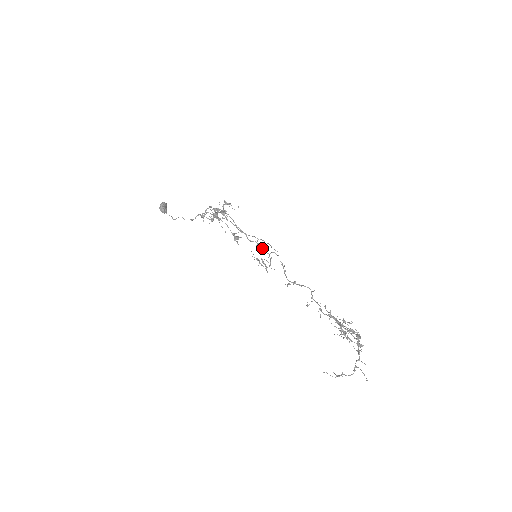
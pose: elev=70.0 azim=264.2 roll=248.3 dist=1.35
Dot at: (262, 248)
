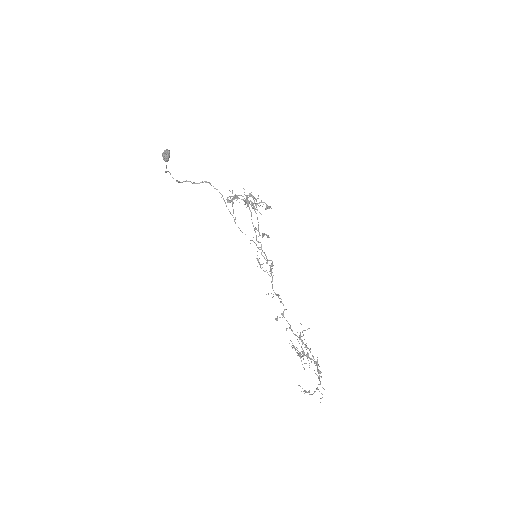
Dot at: (264, 252)
